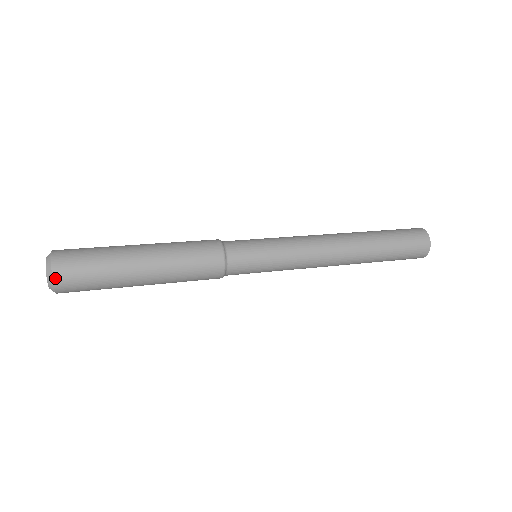
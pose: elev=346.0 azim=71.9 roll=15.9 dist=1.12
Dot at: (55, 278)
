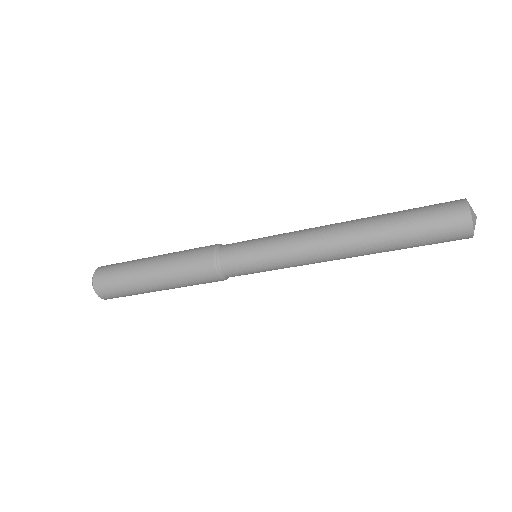
Dot at: (94, 279)
